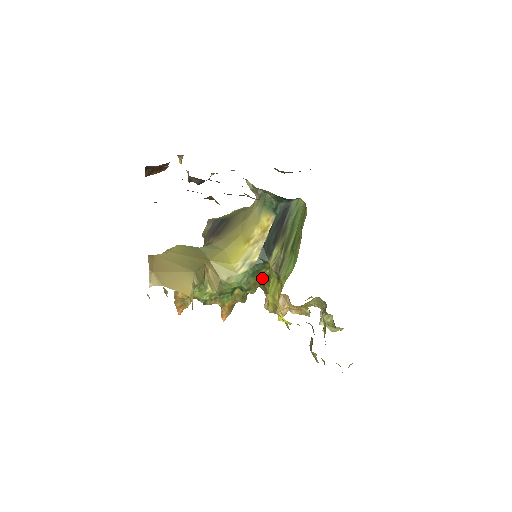
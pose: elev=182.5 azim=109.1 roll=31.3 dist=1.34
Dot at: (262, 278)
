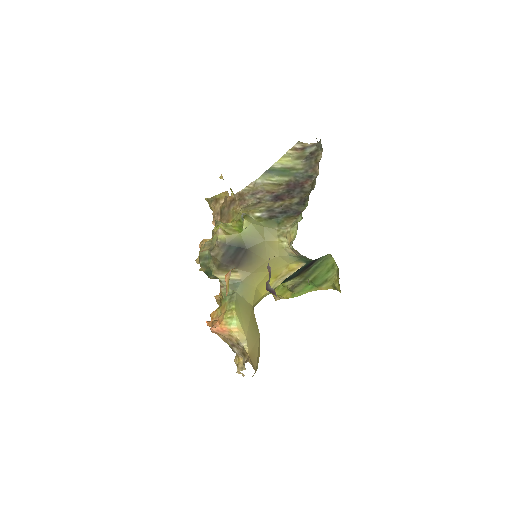
Dot at: occluded
